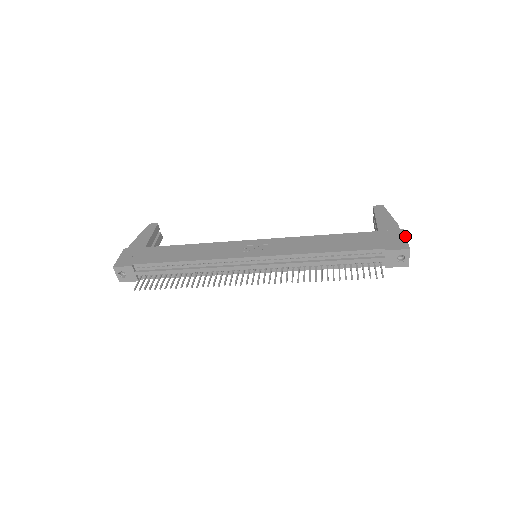
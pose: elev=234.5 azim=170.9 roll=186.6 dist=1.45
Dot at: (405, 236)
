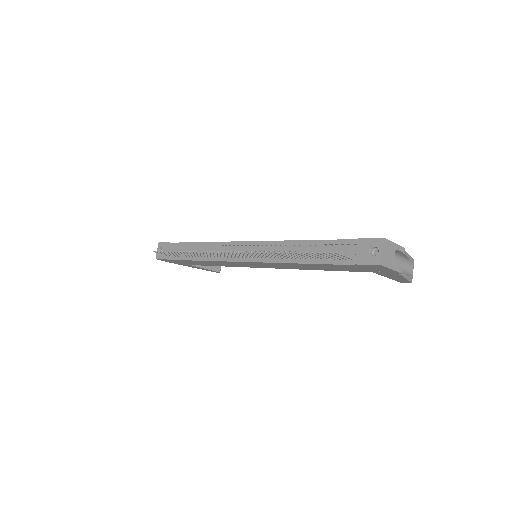
Dot at: (396, 244)
